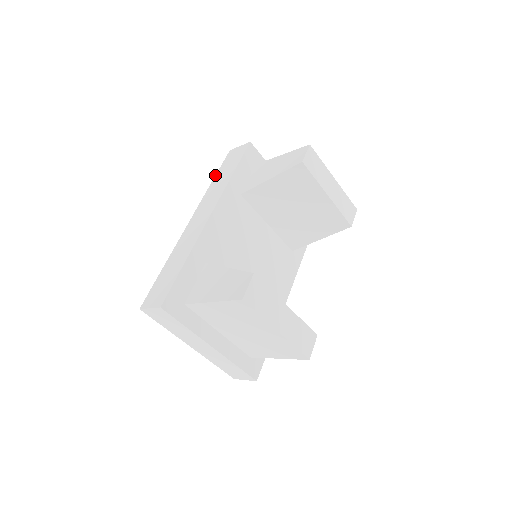
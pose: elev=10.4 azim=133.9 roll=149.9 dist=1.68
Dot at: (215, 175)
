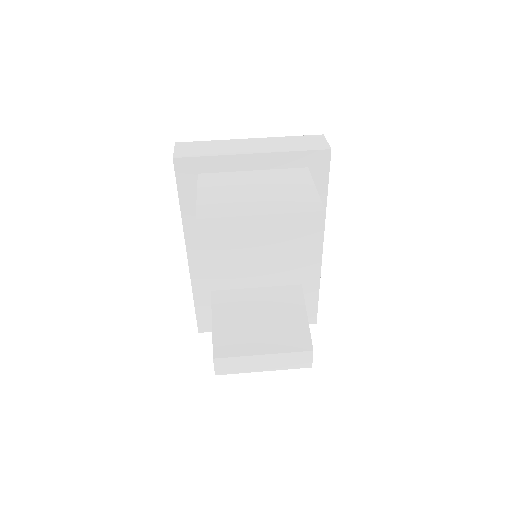
Dot at: occluded
